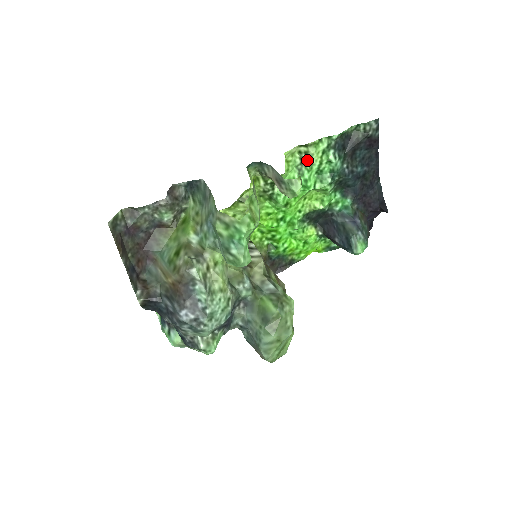
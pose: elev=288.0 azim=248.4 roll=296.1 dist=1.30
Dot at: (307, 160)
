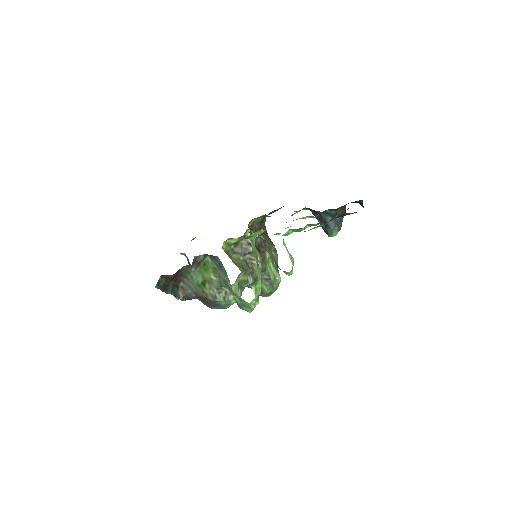
Dot at: occluded
